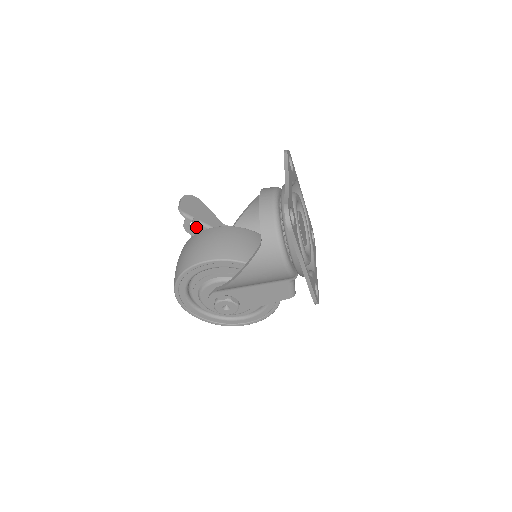
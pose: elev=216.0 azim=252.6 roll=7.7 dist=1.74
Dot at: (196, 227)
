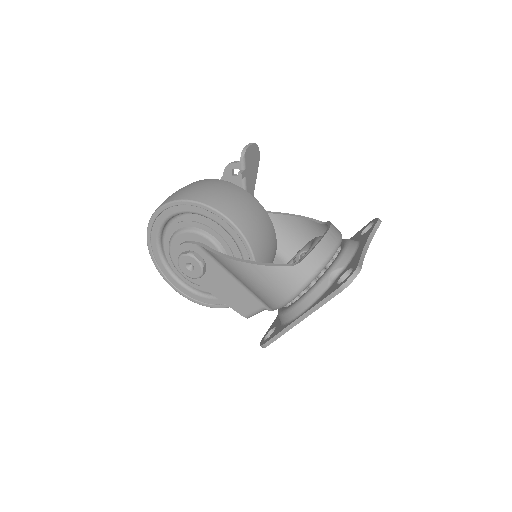
Dot at: (239, 178)
